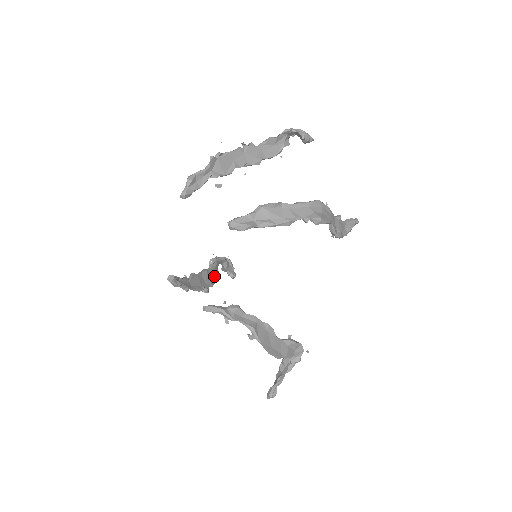
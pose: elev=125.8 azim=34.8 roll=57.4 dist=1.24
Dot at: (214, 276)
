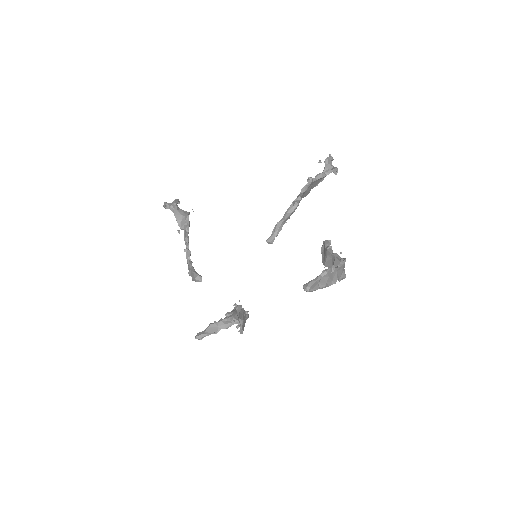
Dot at: occluded
